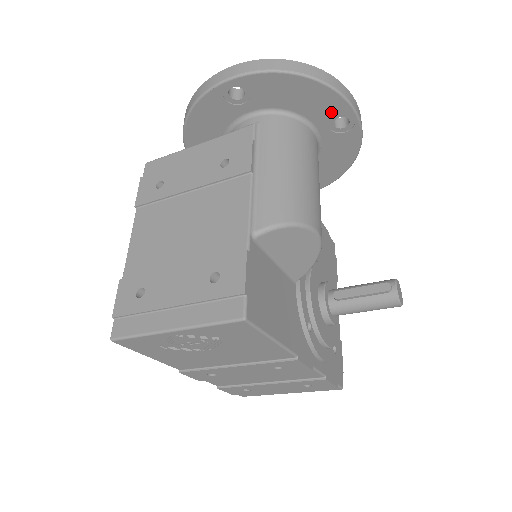
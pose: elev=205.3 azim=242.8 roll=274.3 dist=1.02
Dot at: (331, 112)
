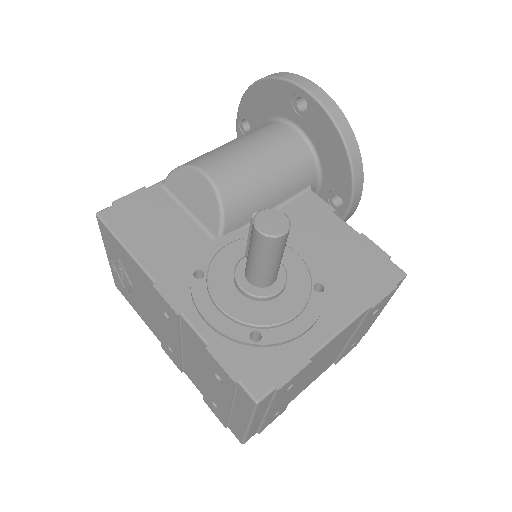
Dot at: (288, 99)
